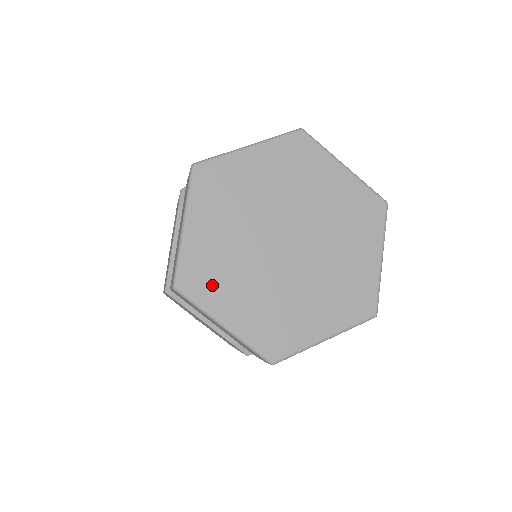
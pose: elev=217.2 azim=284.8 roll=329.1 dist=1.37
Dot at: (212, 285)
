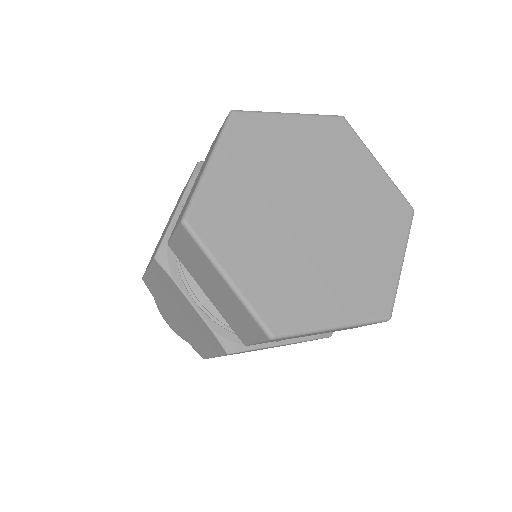
Dot at: (225, 231)
